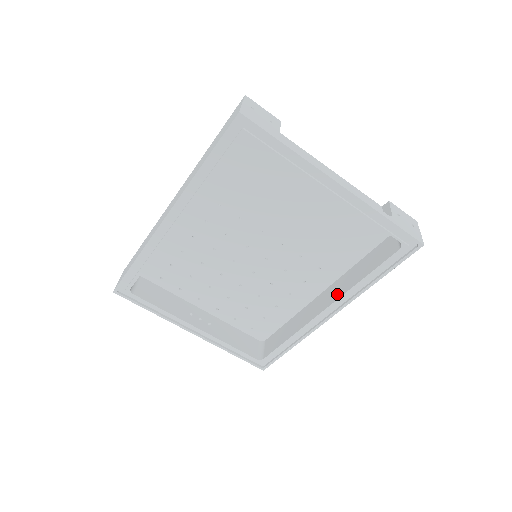
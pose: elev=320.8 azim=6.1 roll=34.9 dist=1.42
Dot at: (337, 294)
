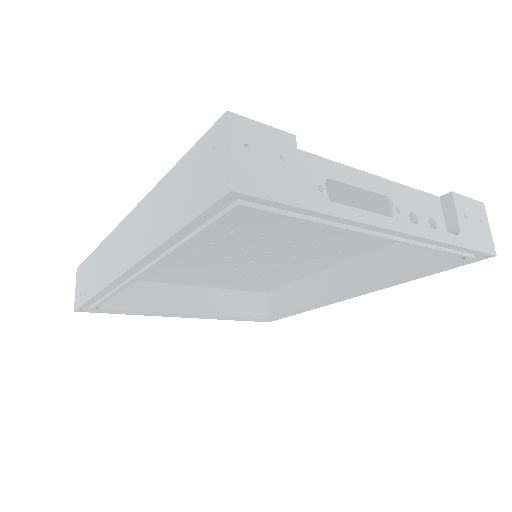
Dot at: (363, 281)
